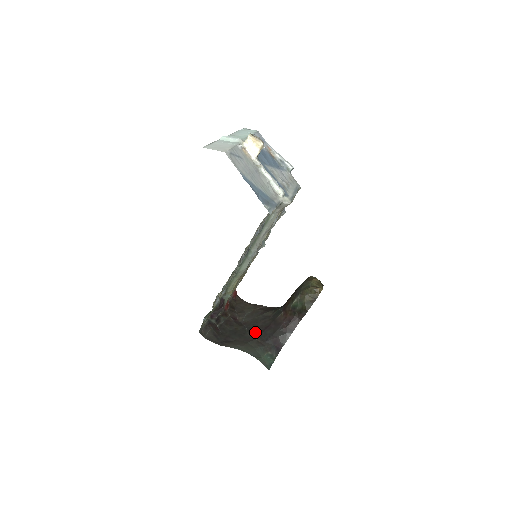
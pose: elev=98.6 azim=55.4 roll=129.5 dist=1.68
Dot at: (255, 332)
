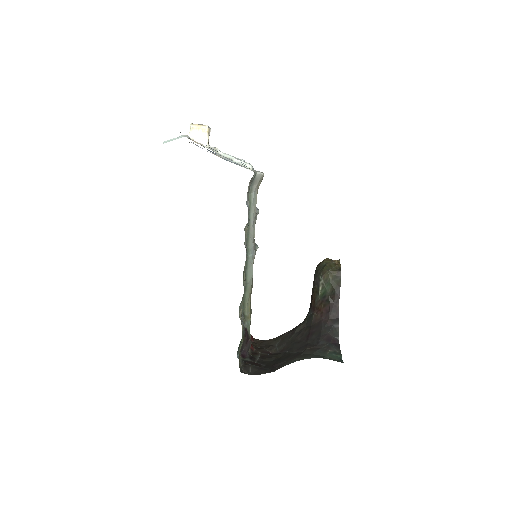
Dot at: (300, 346)
